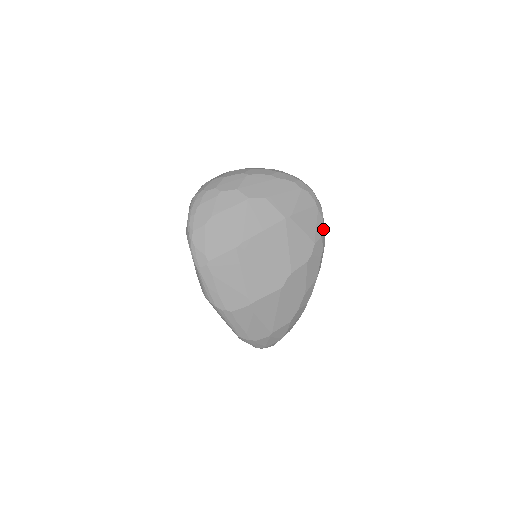
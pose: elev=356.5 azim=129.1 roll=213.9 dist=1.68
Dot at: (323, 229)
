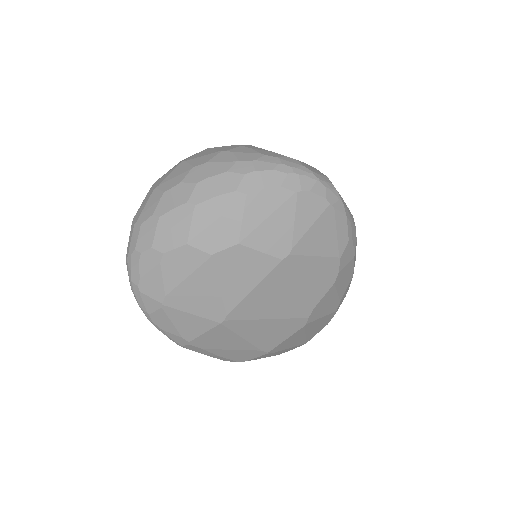
Dot at: (349, 225)
